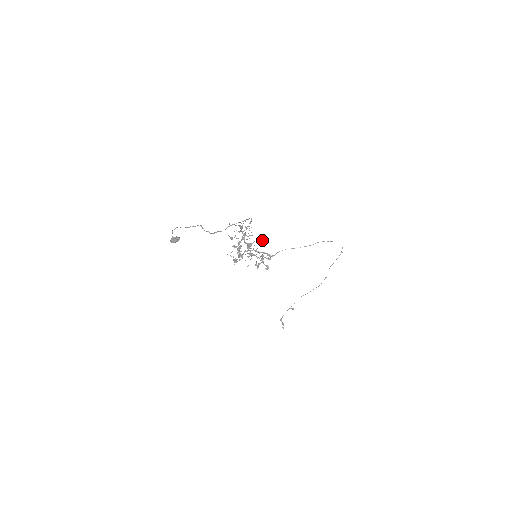
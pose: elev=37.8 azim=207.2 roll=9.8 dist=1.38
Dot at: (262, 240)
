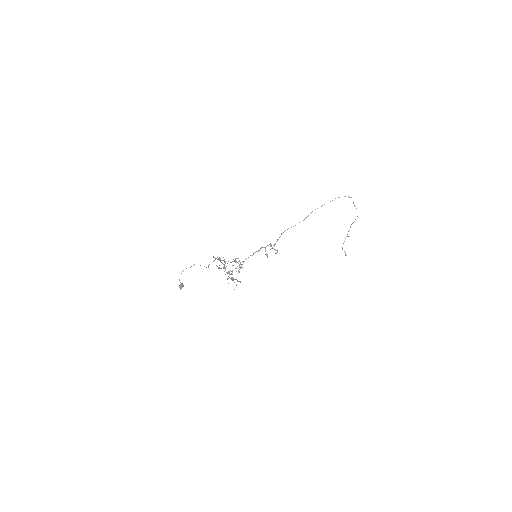
Dot at: (232, 271)
